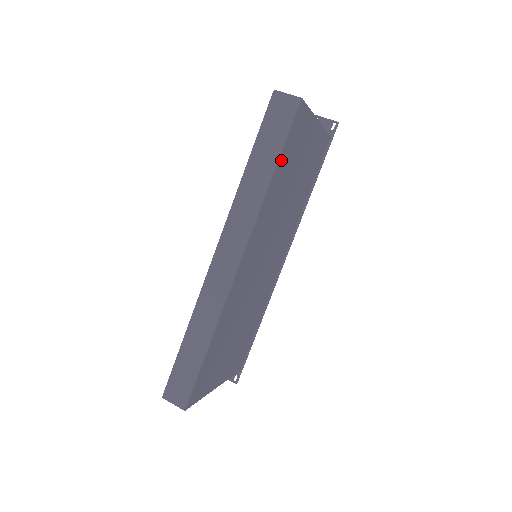
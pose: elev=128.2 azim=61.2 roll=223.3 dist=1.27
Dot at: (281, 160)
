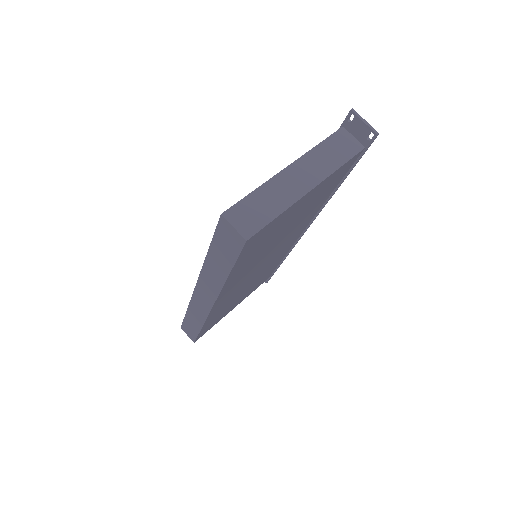
Dot at: (237, 265)
